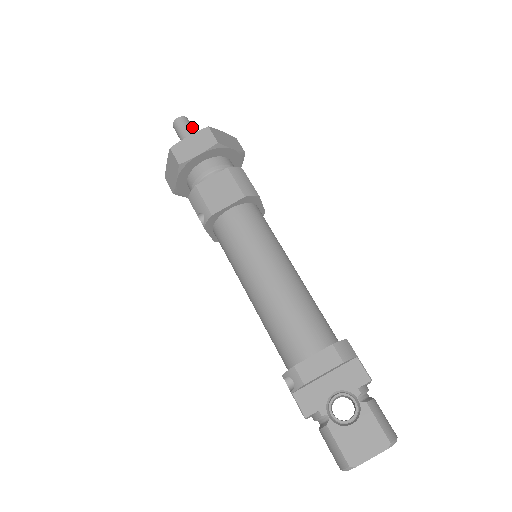
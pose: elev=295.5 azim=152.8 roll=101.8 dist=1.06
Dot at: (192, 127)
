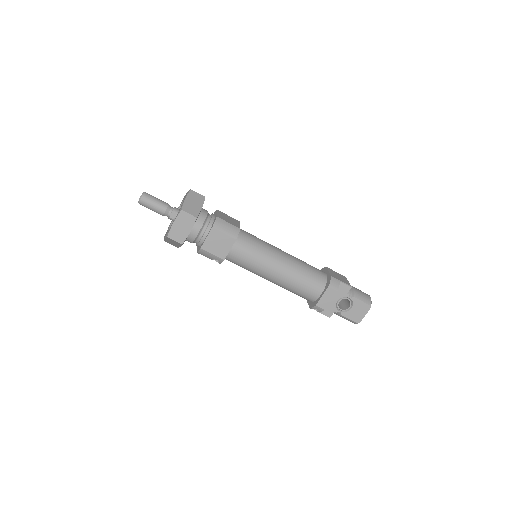
Dot at: (154, 198)
